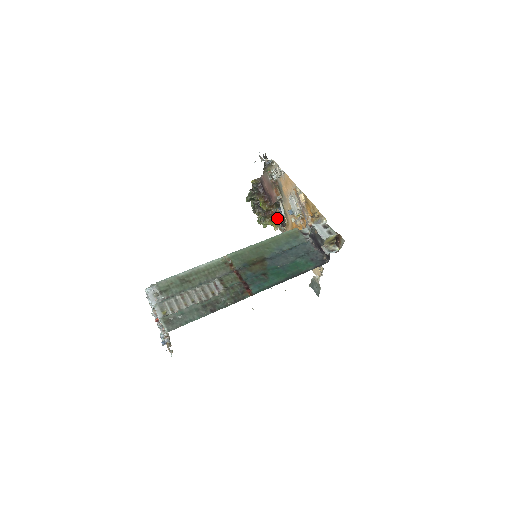
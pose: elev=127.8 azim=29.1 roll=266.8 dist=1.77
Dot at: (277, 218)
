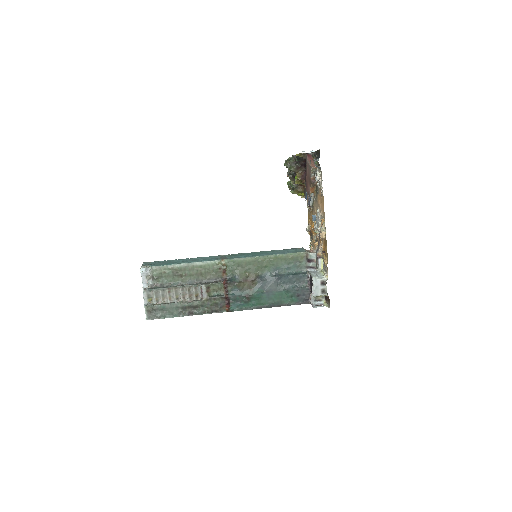
Dot at: (306, 198)
